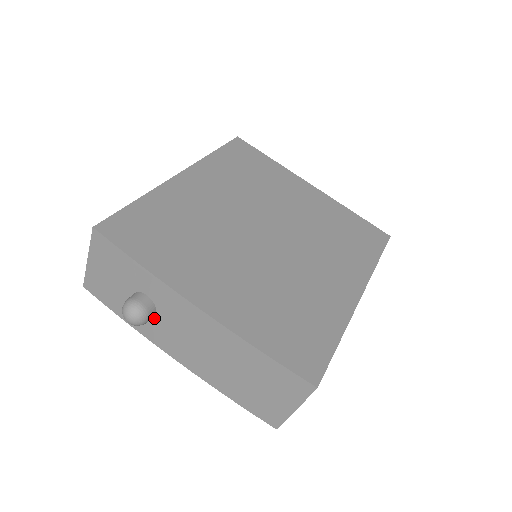
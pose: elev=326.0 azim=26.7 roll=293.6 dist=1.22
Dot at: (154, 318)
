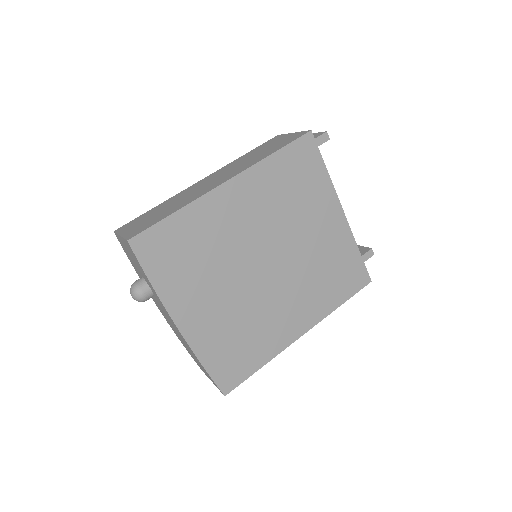
Dot at: occluded
